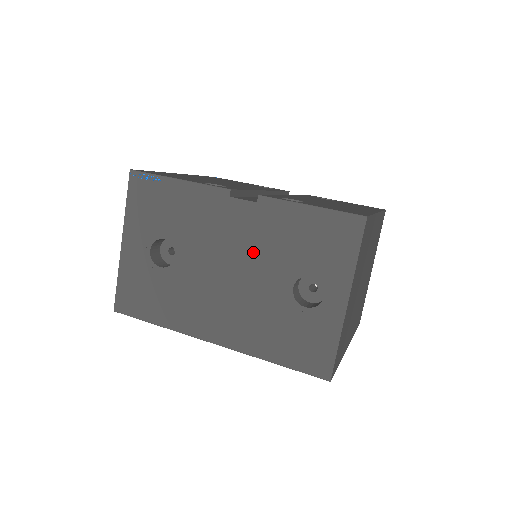
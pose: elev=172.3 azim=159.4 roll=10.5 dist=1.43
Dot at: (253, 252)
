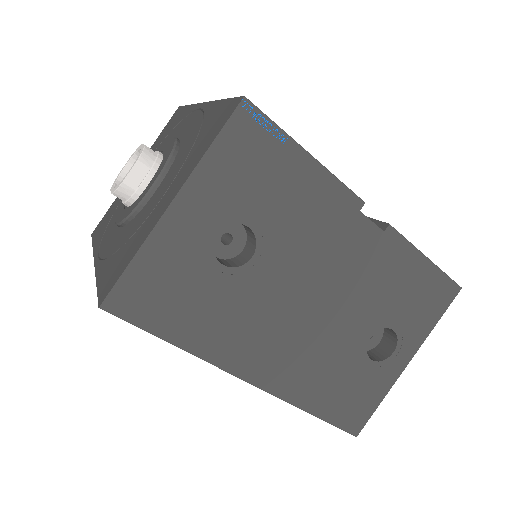
Dot at: (352, 286)
